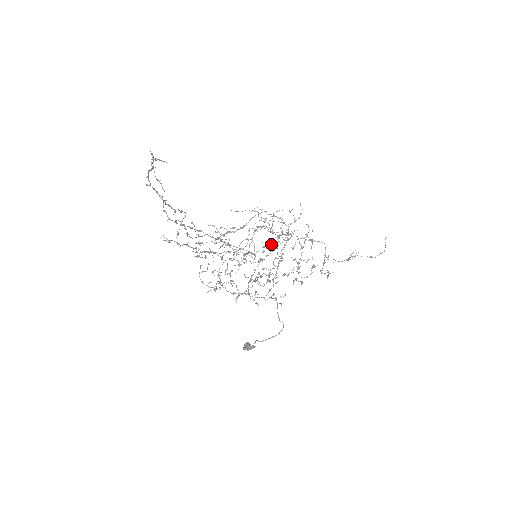
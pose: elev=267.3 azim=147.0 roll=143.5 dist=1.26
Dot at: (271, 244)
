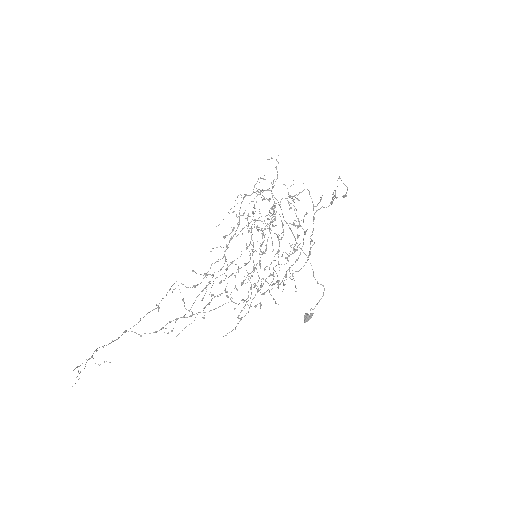
Dot at: occluded
